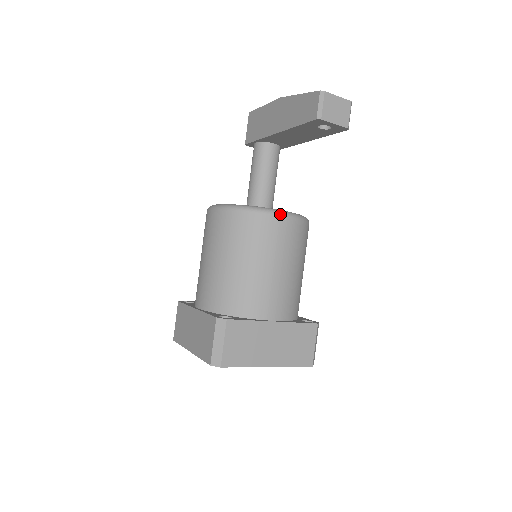
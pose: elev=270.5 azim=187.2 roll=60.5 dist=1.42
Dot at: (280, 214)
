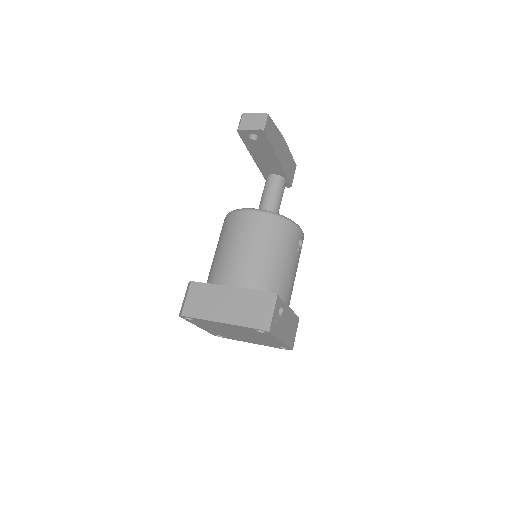
Dot at: (246, 210)
